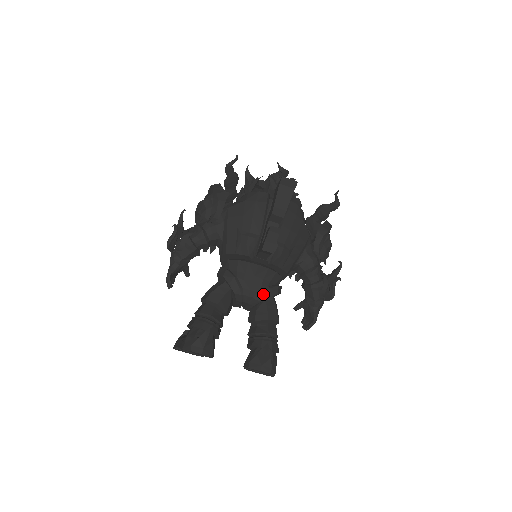
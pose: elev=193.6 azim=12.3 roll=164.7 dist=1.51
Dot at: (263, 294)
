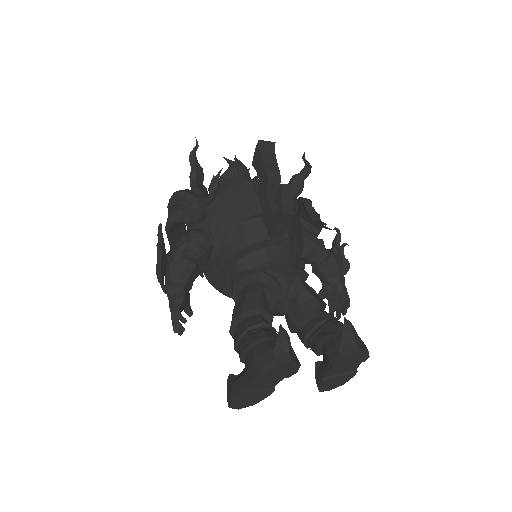
Dot at: (299, 277)
